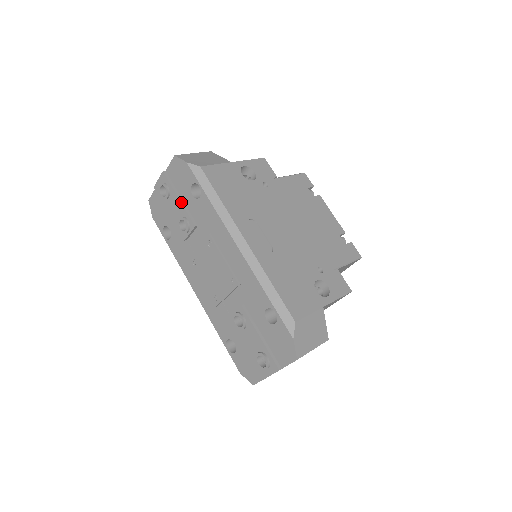
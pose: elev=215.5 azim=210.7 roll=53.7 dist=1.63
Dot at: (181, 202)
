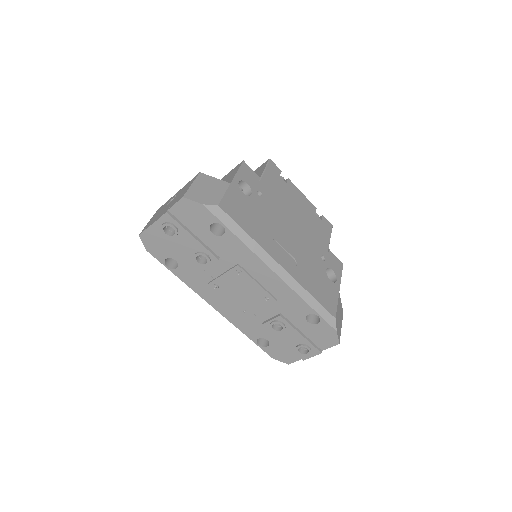
Dot at: (197, 240)
